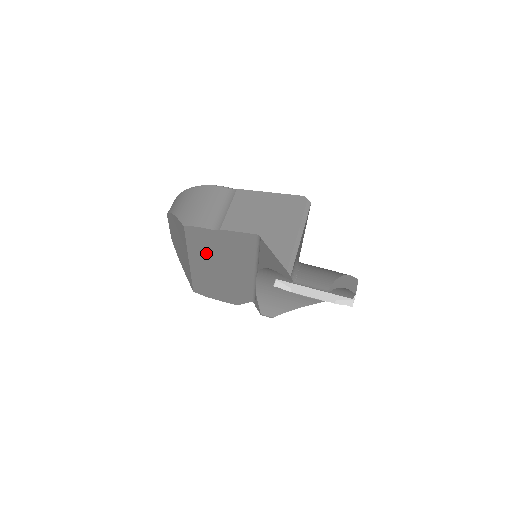
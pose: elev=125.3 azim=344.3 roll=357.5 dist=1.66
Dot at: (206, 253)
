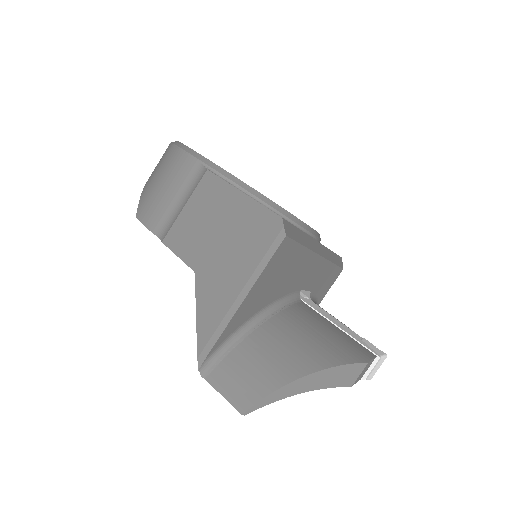
Dot at: occluded
